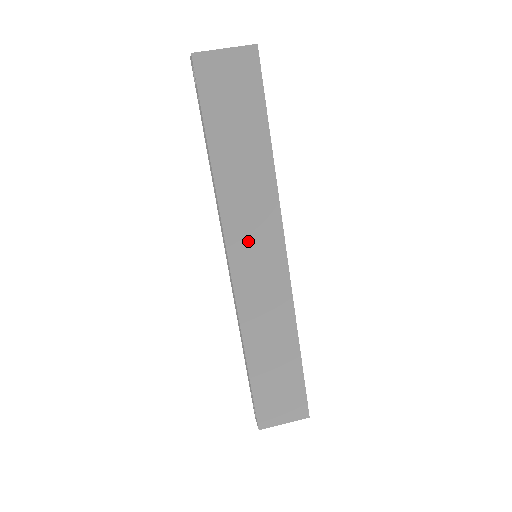
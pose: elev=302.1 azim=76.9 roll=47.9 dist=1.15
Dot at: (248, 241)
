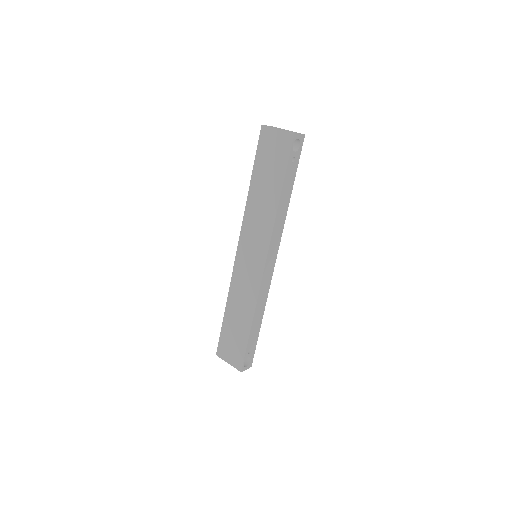
Dot at: (250, 243)
